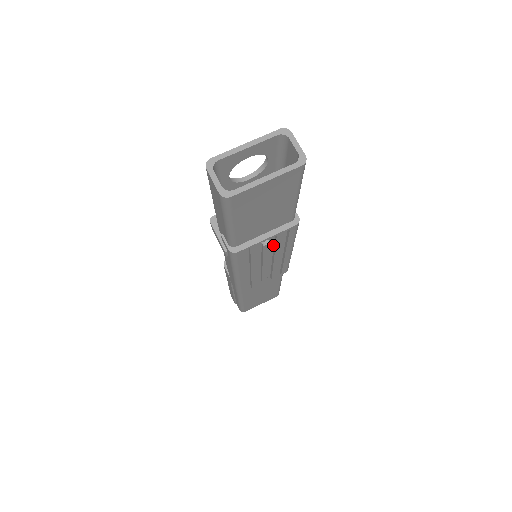
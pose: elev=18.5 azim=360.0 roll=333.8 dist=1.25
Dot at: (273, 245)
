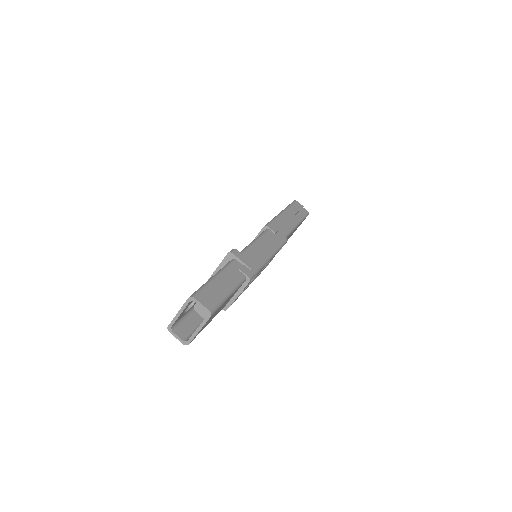
Dot at: occluded
